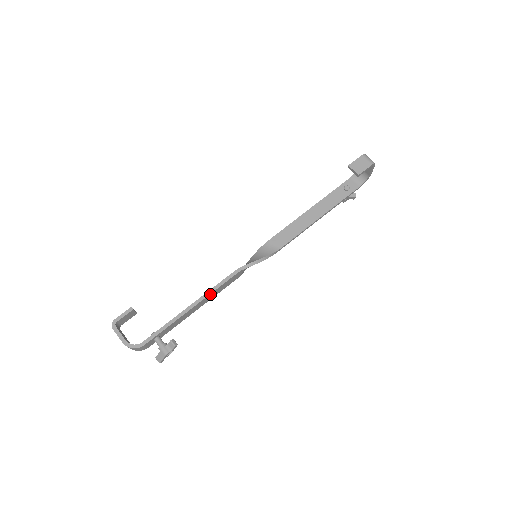
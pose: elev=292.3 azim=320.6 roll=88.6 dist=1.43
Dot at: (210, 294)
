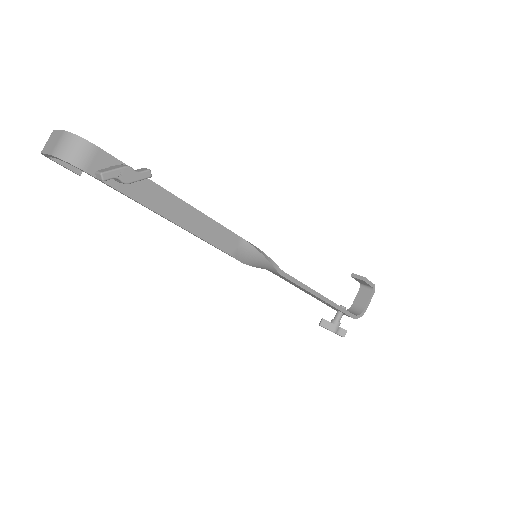
Dot at: (202, 215)
